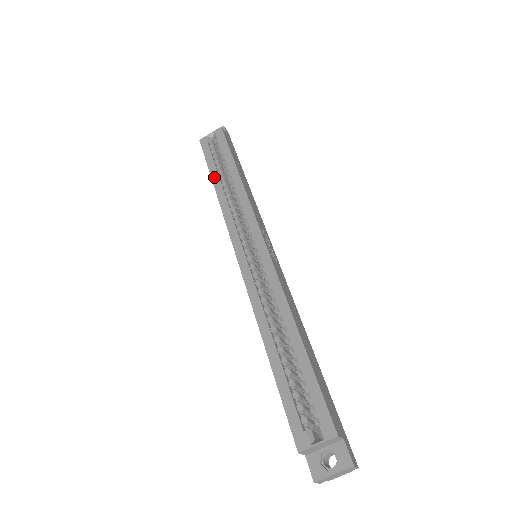
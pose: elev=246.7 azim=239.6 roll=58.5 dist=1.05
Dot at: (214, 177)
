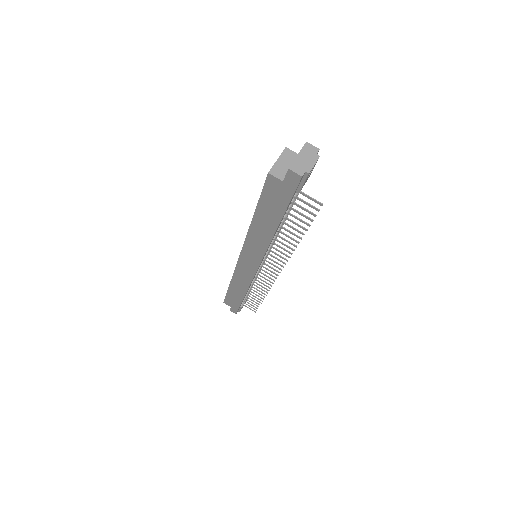
Dot at: occluded
